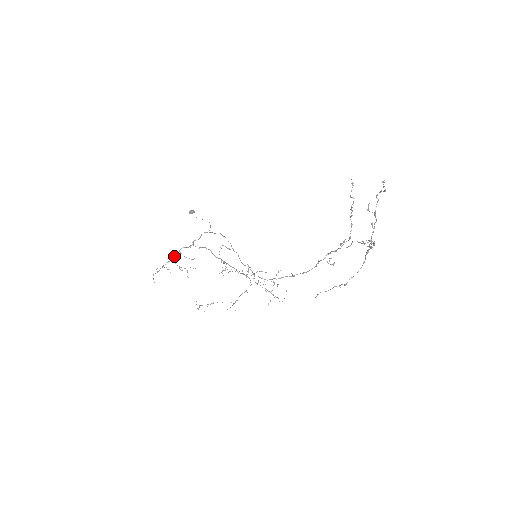
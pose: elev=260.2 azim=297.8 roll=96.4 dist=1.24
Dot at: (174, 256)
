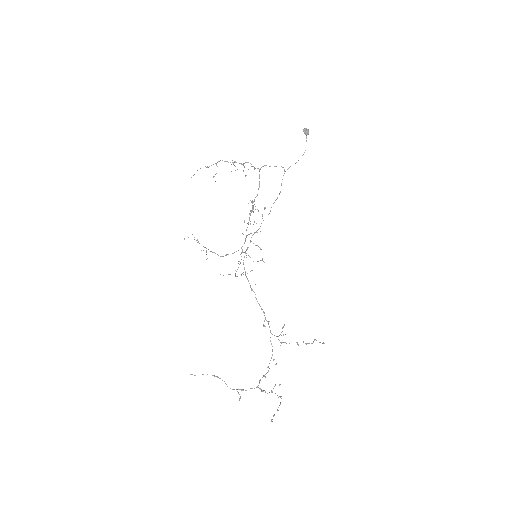
Dot at: occluded
